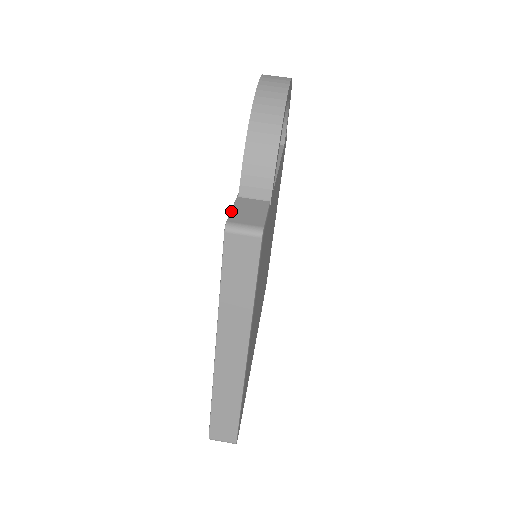
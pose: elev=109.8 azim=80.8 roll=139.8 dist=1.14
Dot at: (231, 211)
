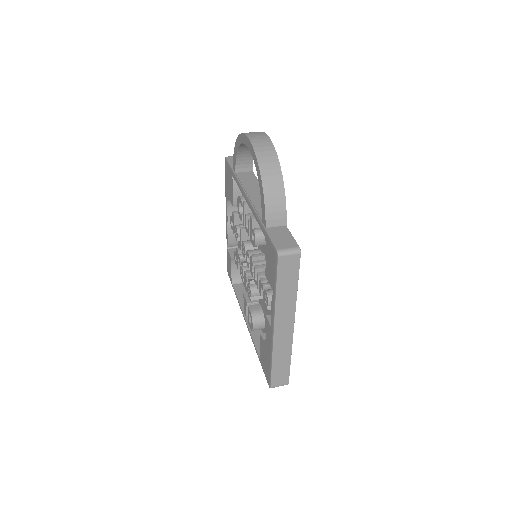
Dot at: (272, 241)
